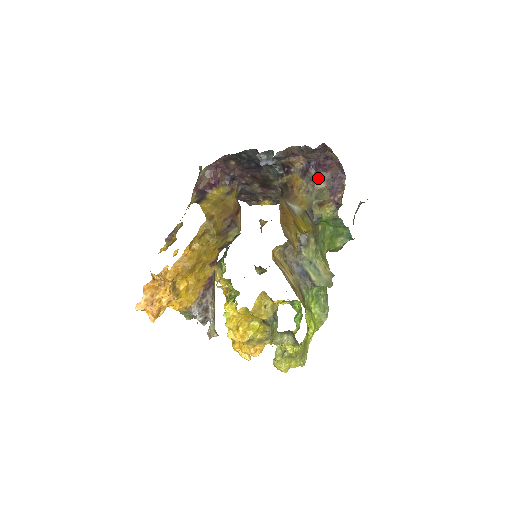
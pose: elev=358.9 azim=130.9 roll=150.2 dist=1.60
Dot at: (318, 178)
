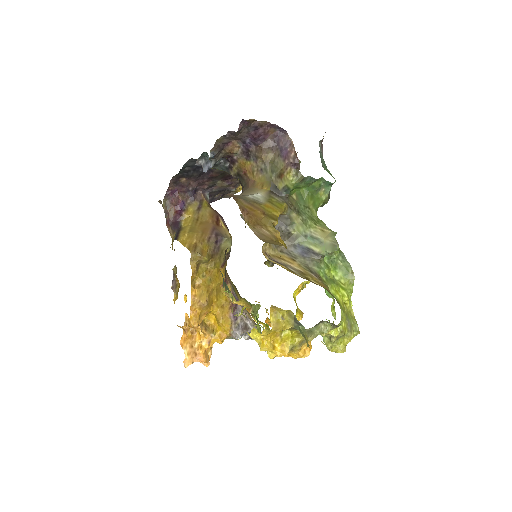
Dot at: (262, 151)
